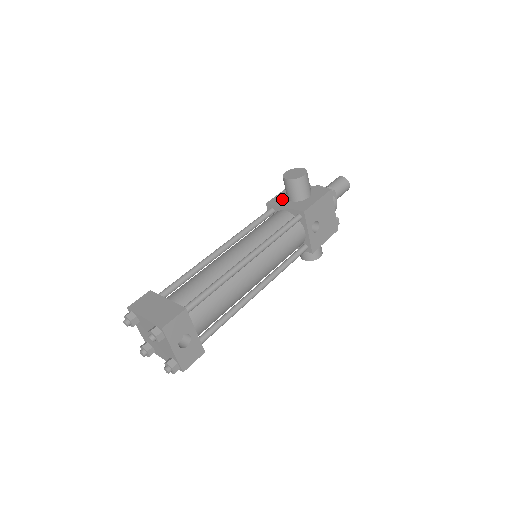
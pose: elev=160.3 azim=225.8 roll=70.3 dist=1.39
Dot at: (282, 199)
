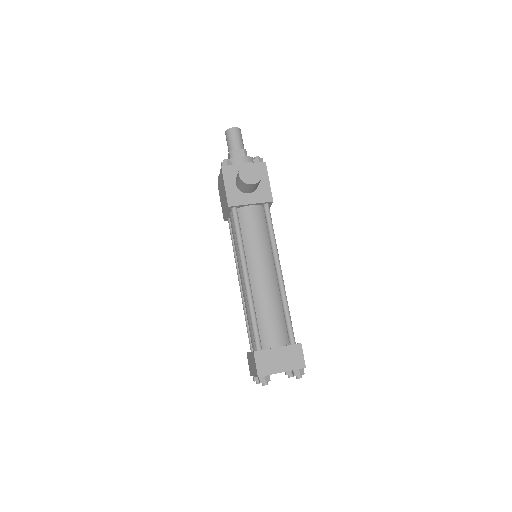
Dot at: (237, 194)
